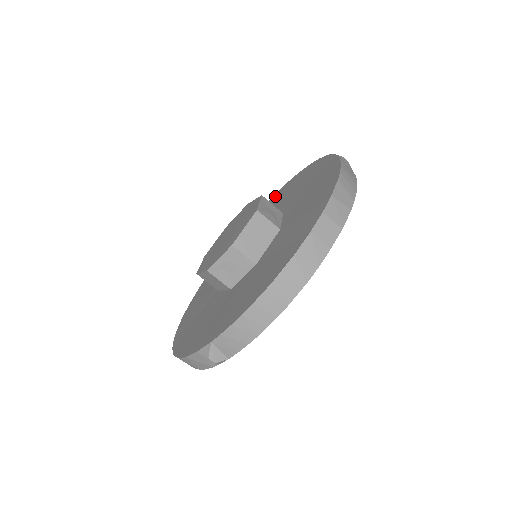
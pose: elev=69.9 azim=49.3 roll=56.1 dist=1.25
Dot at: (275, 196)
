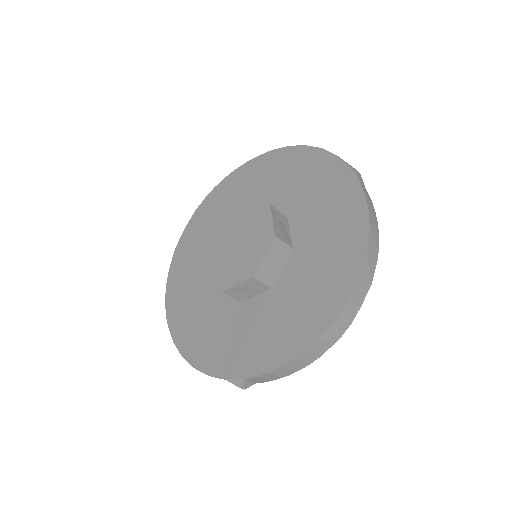
Dot at: (258, 164)
